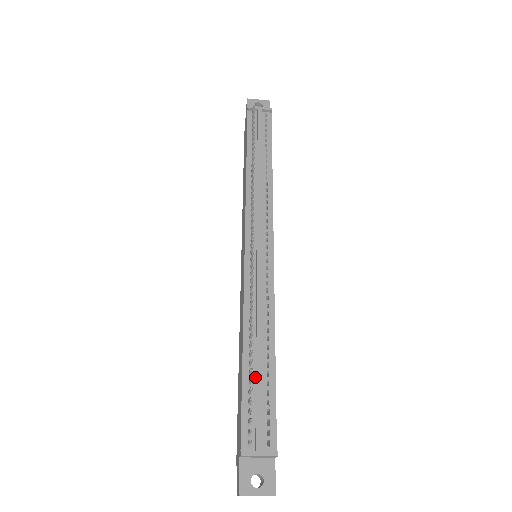
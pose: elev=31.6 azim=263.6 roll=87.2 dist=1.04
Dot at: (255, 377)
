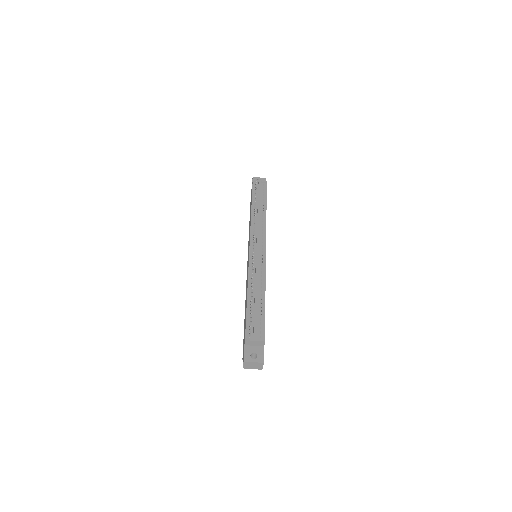
Dot at: (254, 308)
